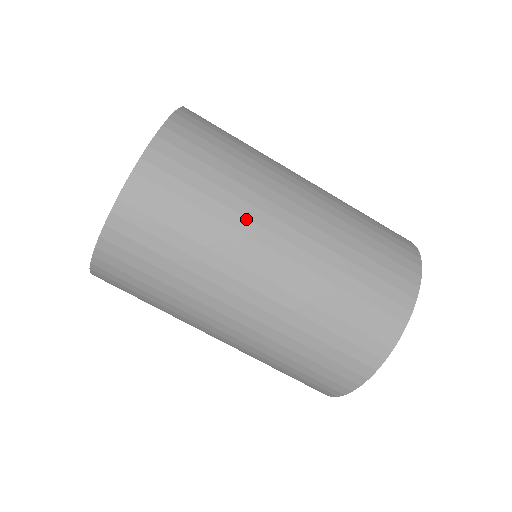
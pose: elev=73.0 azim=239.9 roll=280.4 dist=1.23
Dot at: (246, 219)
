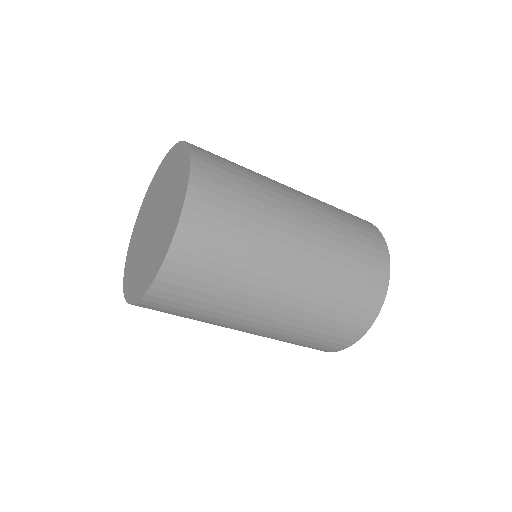
Dot at: (254, 286)
